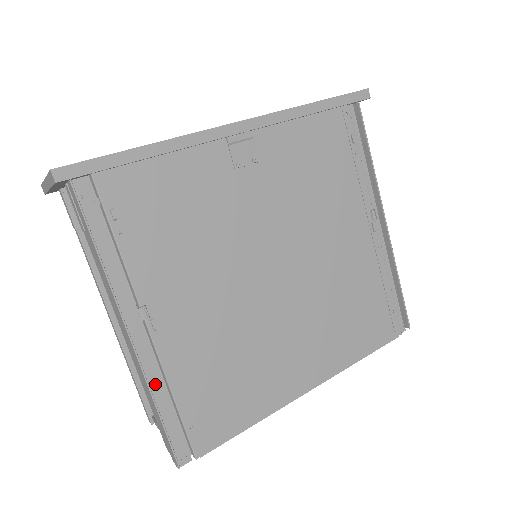
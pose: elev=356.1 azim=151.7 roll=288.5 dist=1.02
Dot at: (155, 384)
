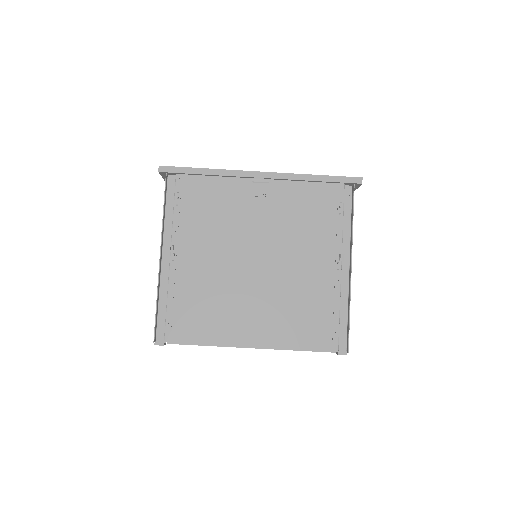
Dot at: (163, 291)
